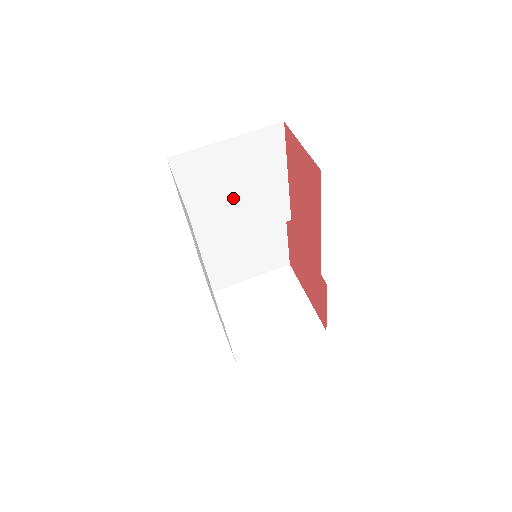
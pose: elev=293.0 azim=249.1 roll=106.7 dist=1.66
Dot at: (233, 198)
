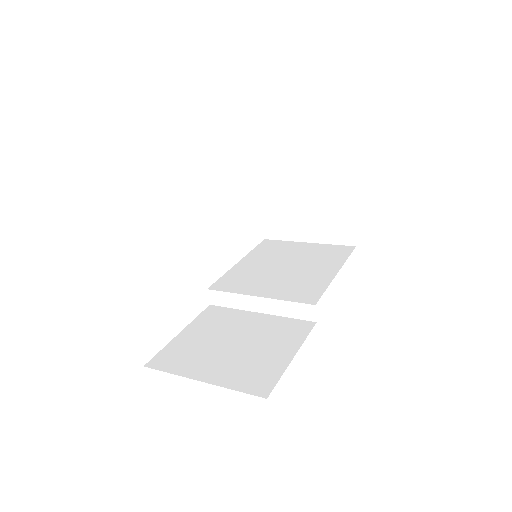
Dot at: (279, 269)
